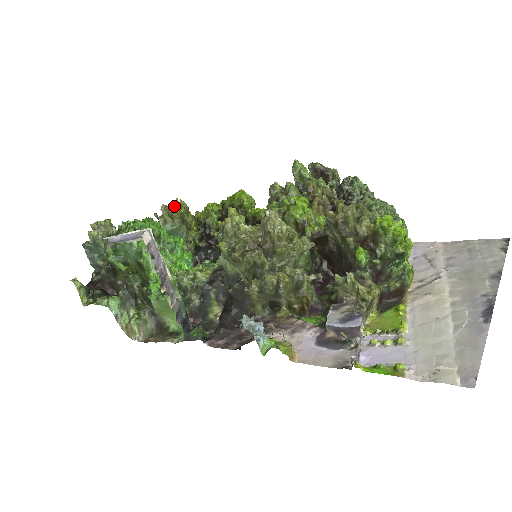
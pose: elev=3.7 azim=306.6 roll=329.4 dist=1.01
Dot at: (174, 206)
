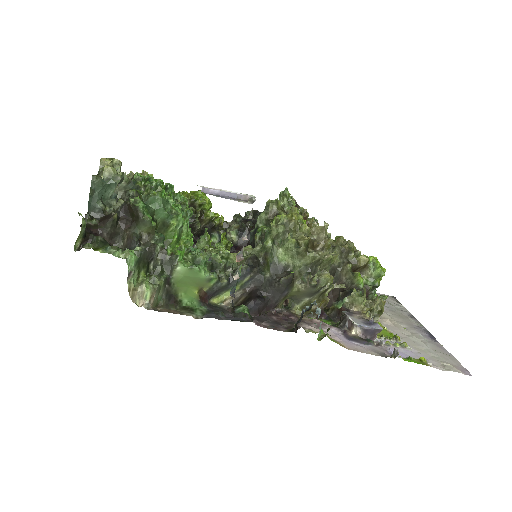
Dot at: occluded
